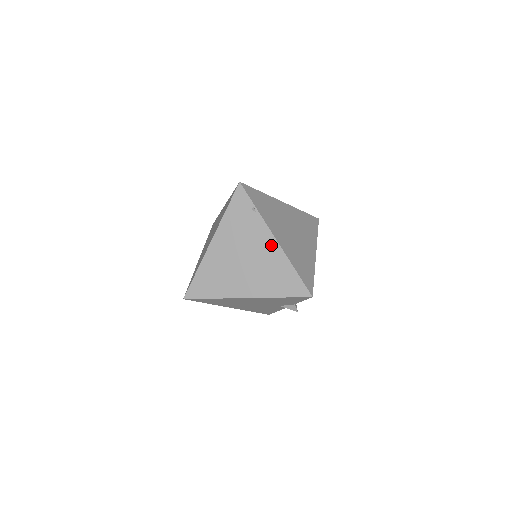
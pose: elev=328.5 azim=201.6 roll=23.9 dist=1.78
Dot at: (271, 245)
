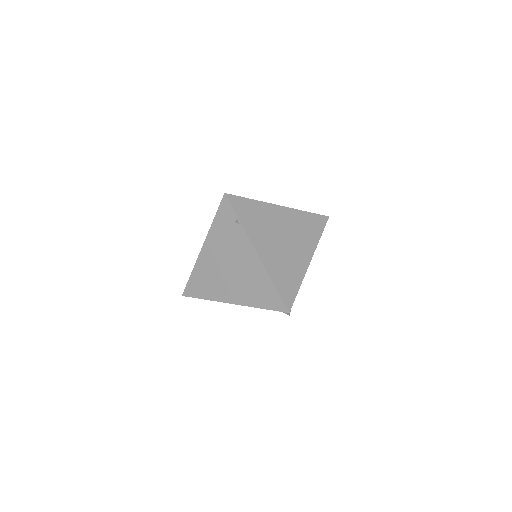
Dot at: (253, 258)
